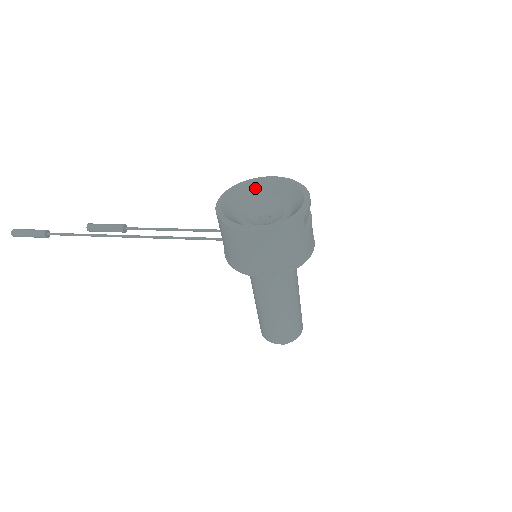
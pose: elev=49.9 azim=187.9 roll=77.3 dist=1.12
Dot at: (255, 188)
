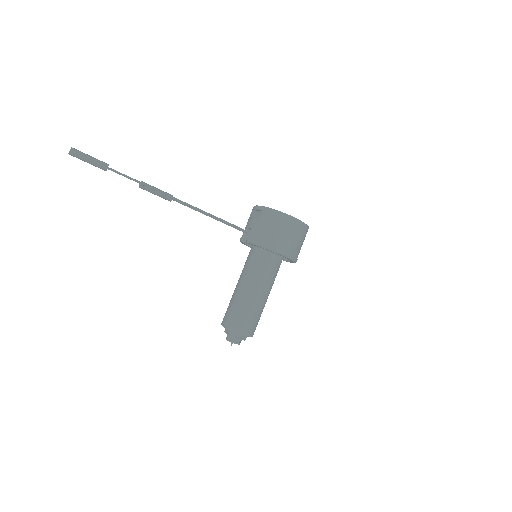
Dot at: occluded
